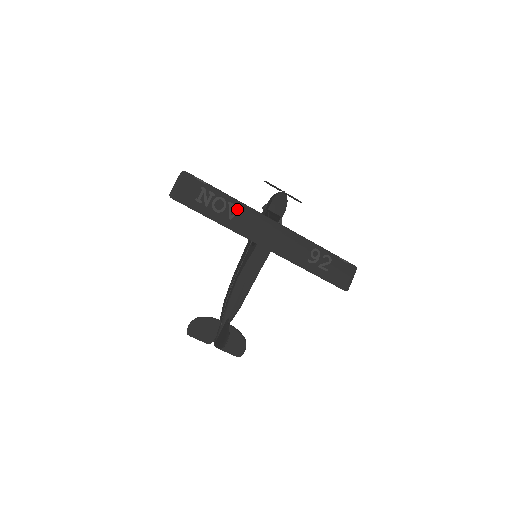
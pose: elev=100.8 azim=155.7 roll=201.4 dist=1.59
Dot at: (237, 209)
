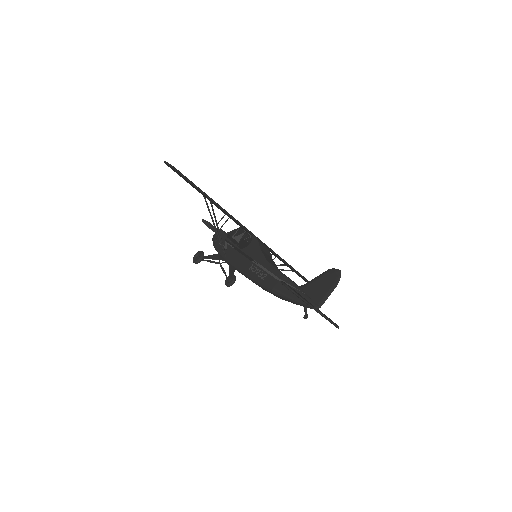
Dot at: occluded
